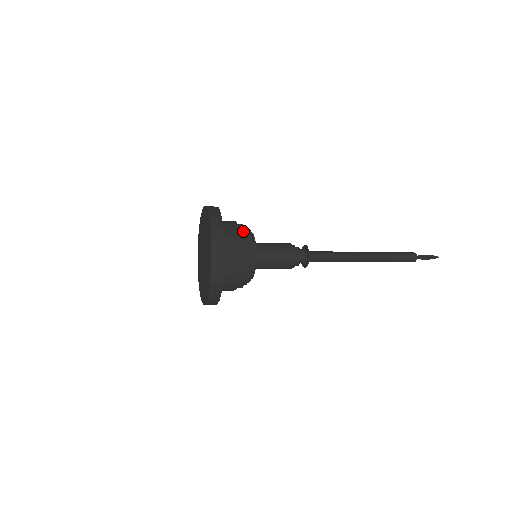
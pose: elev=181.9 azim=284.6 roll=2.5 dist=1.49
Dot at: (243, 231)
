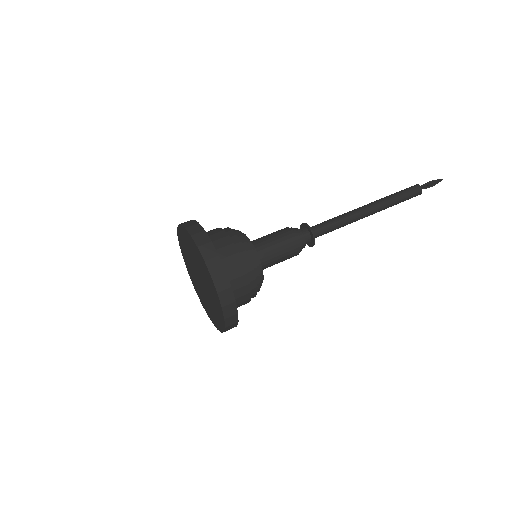
Dot at: (254, 288)
